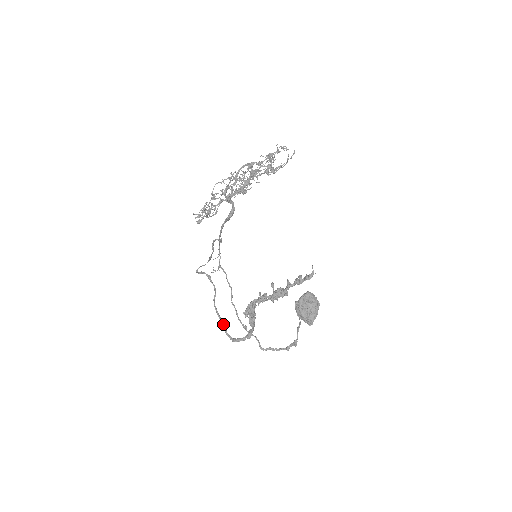
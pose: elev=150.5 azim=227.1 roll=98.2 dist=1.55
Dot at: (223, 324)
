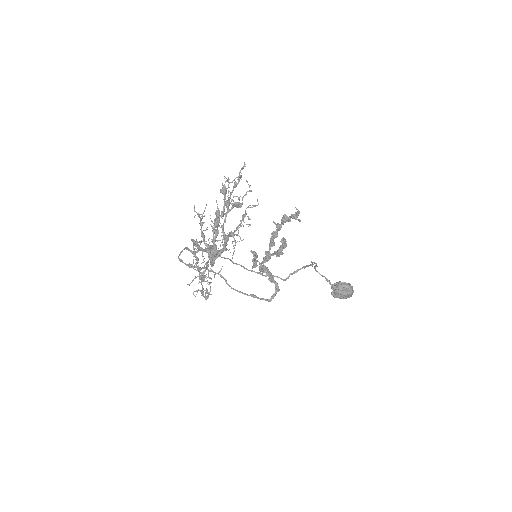
Dot at: (251, 296)
